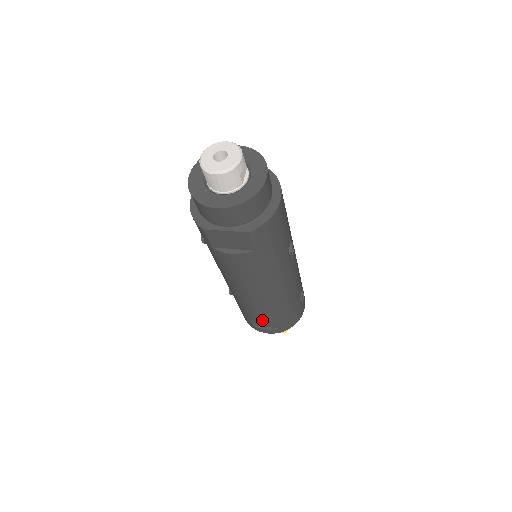
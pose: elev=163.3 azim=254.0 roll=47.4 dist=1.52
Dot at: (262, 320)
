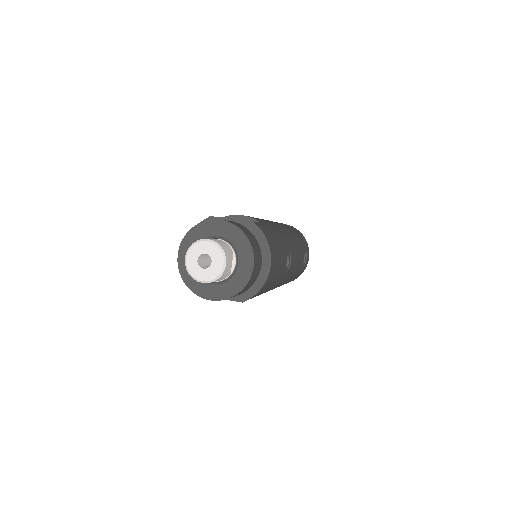
Dot at: occluded
